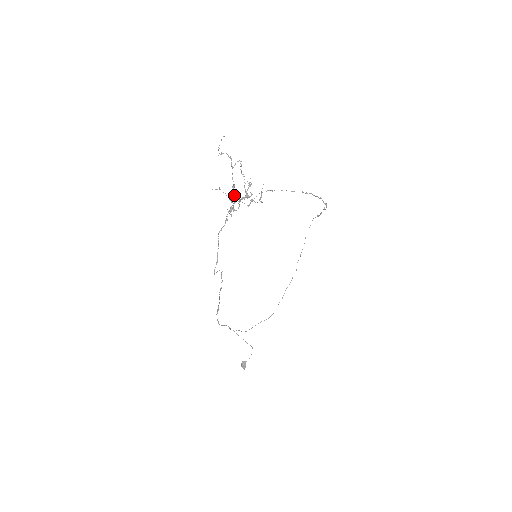
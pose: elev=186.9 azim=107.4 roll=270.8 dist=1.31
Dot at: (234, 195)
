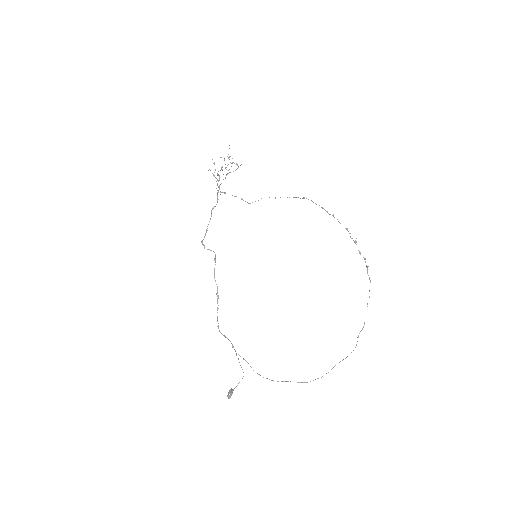
Dot at: occluded
